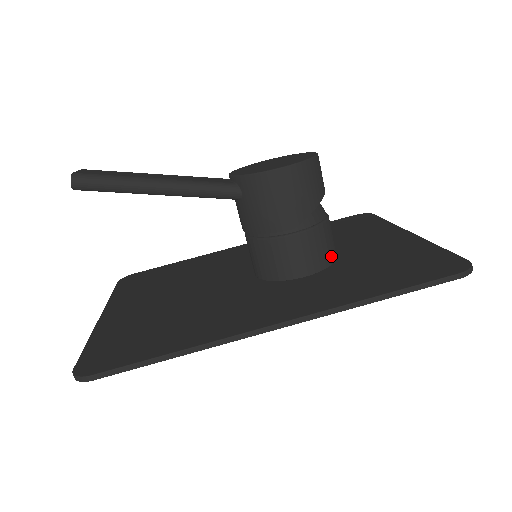
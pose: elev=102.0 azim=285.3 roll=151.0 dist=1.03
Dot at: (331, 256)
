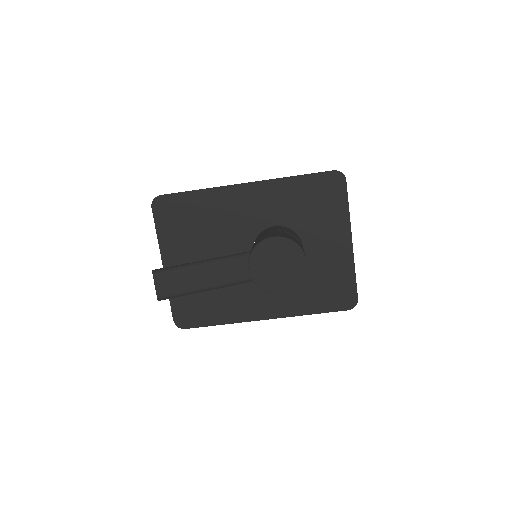
Dot at: occluded
